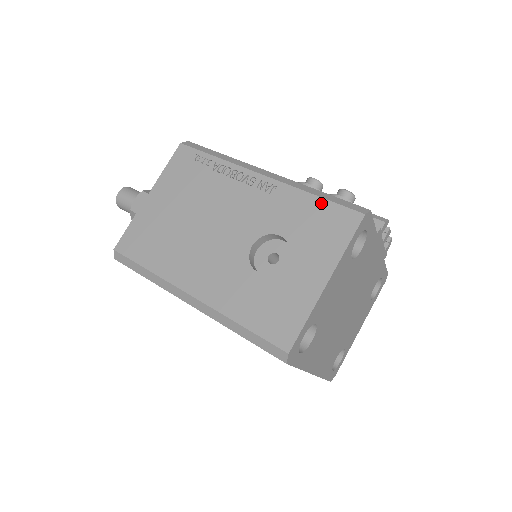
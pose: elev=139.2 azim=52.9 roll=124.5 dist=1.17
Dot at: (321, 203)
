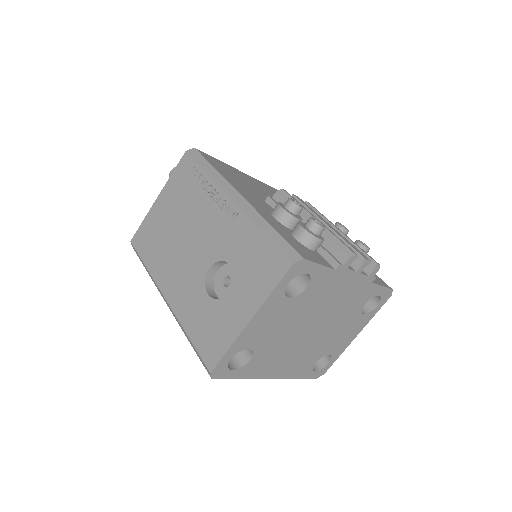
Dot at: (264, 242)
